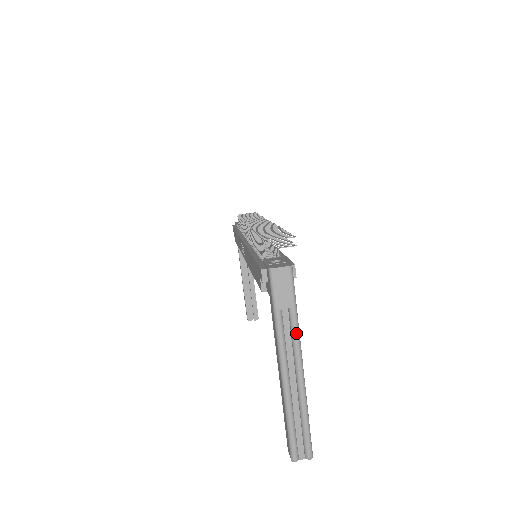
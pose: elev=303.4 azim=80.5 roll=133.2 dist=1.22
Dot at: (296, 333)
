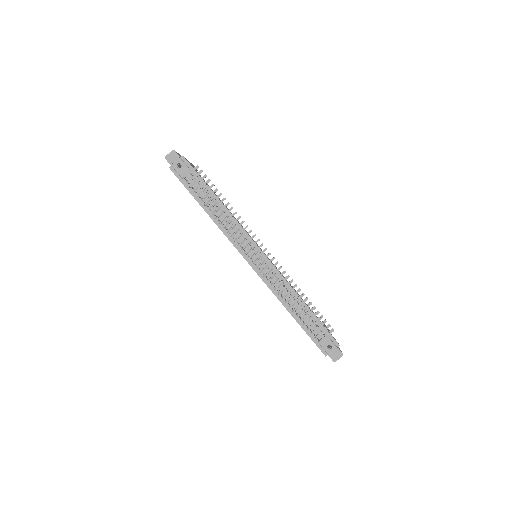
Dot at: occluded
